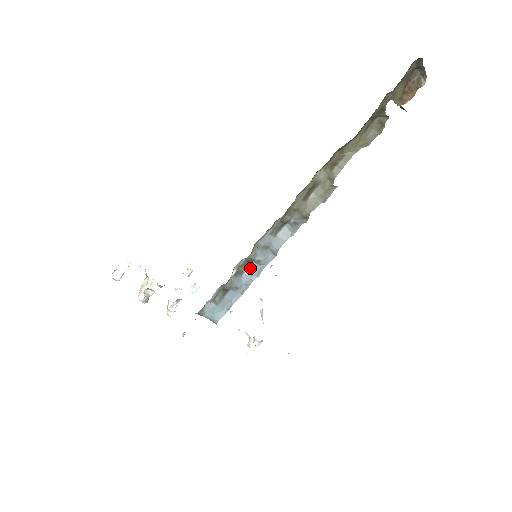
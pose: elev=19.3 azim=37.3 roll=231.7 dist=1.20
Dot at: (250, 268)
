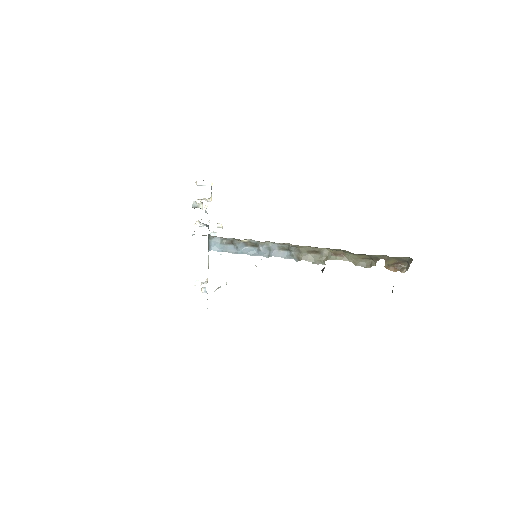
Dot at: (253, 248)
